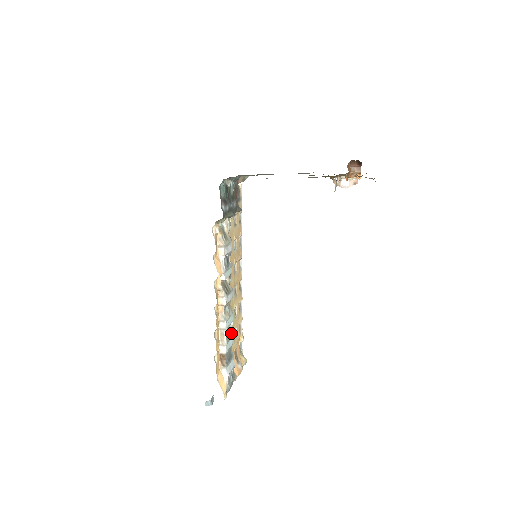
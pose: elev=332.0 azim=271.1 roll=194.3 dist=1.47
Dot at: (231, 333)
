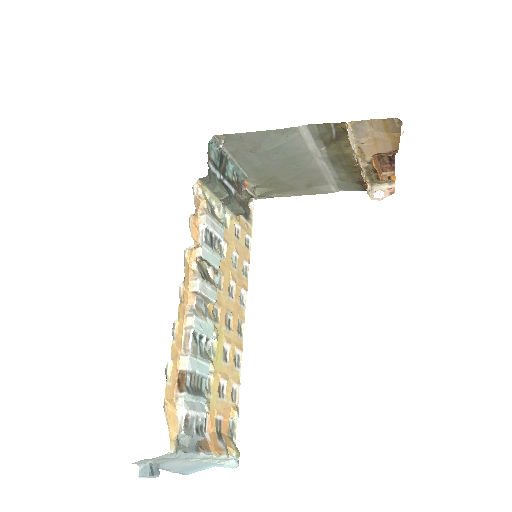
Dot at: (206, 355)
